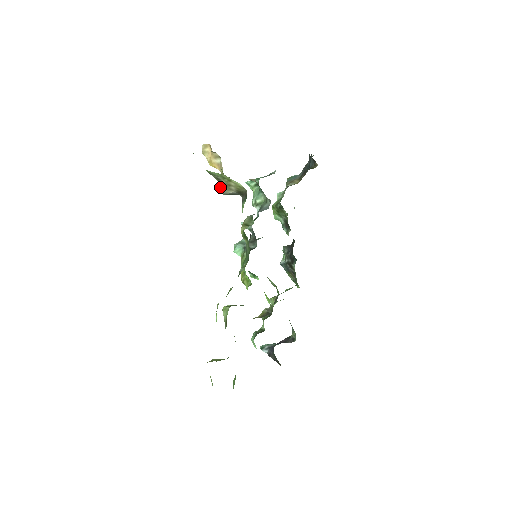
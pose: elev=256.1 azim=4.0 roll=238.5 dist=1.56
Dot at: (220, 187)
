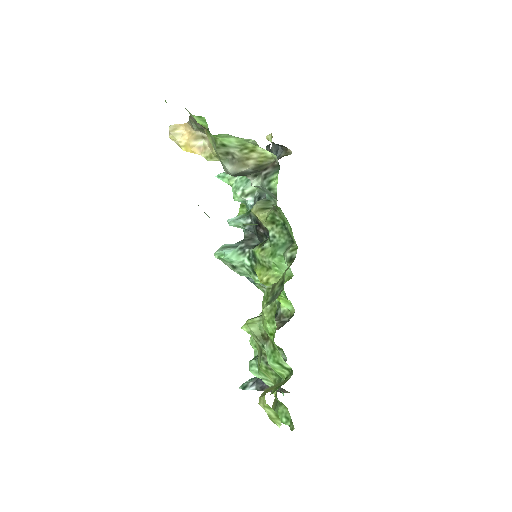
Dot at: (227, 166)
